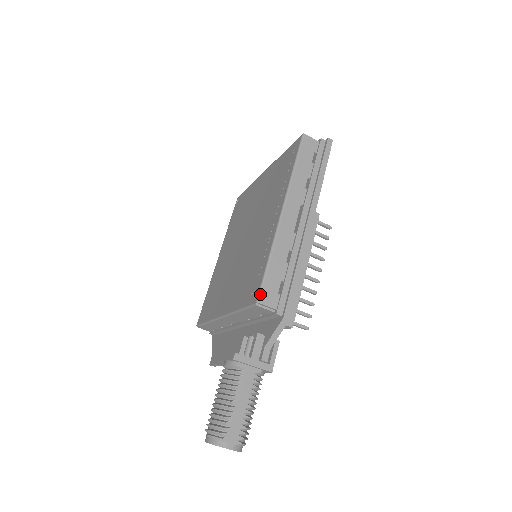
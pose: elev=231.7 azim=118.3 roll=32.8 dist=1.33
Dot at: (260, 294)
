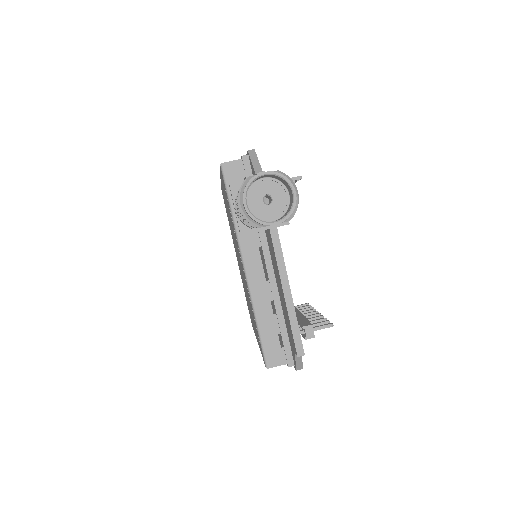
Dot at: occluded
